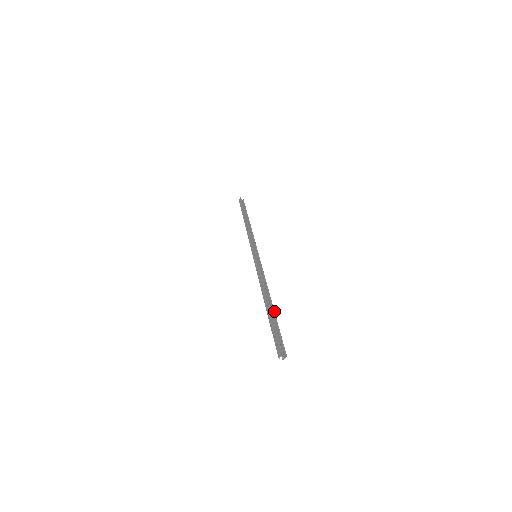
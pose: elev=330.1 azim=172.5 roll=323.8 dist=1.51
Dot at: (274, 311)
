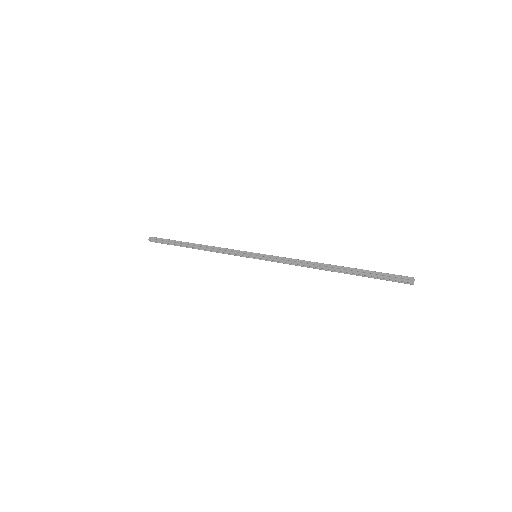
Dot at: (349, 269)
